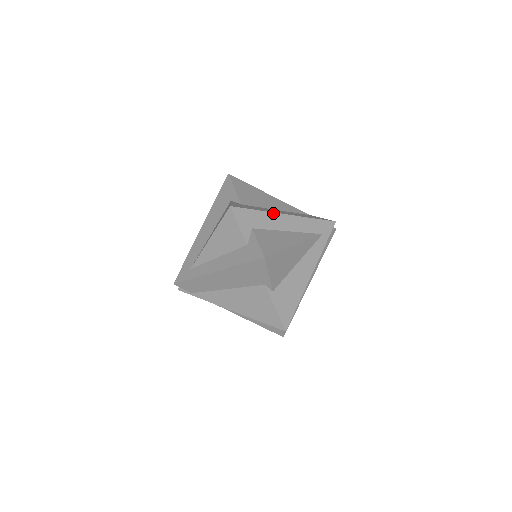
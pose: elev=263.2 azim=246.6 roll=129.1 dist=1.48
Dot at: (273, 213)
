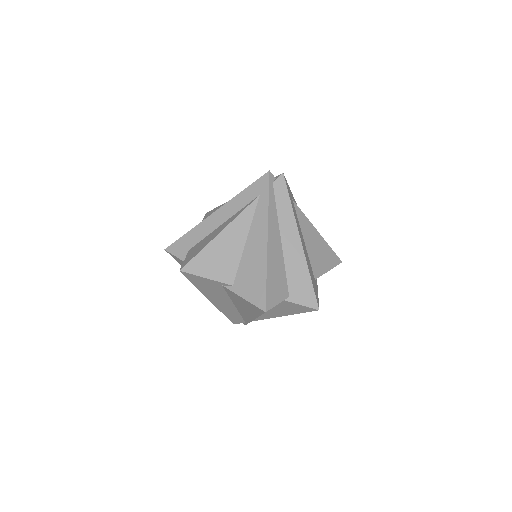
Dot at: (201, 222)
